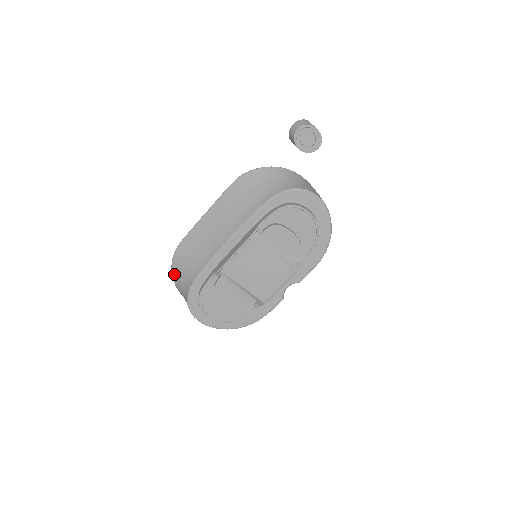
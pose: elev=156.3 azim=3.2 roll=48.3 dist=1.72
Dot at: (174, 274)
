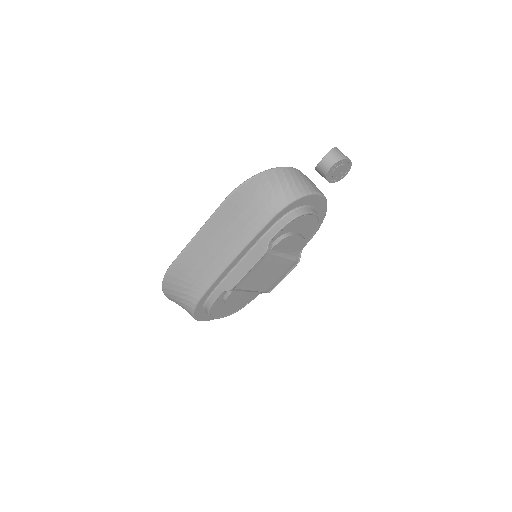
Dot at: (167, 292)
